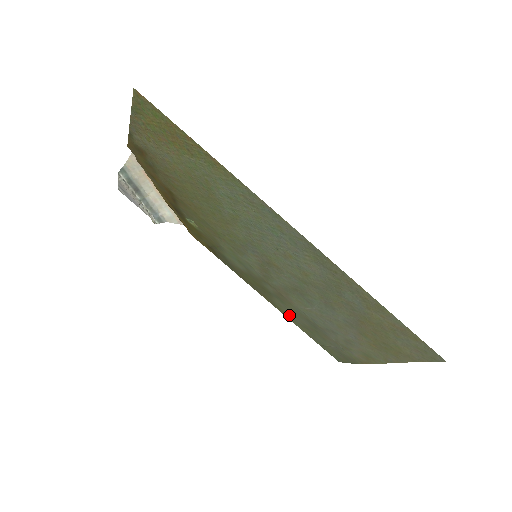
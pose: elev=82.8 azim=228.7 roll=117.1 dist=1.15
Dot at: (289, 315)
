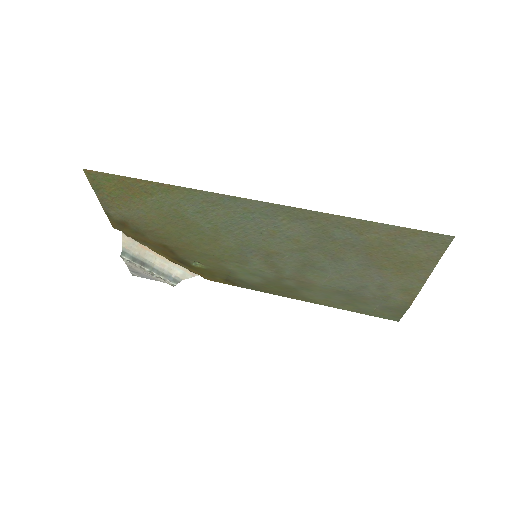
Dot at: (325, 301)
